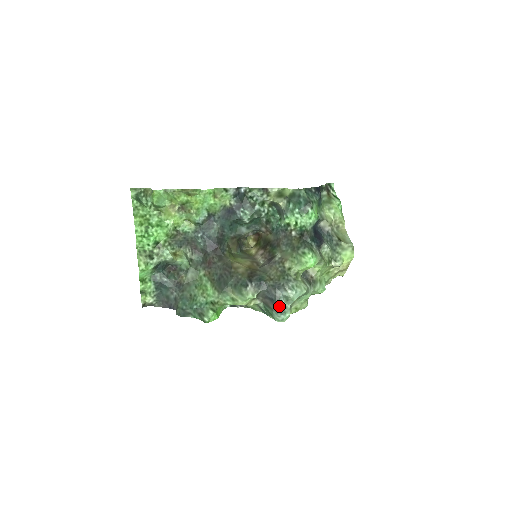
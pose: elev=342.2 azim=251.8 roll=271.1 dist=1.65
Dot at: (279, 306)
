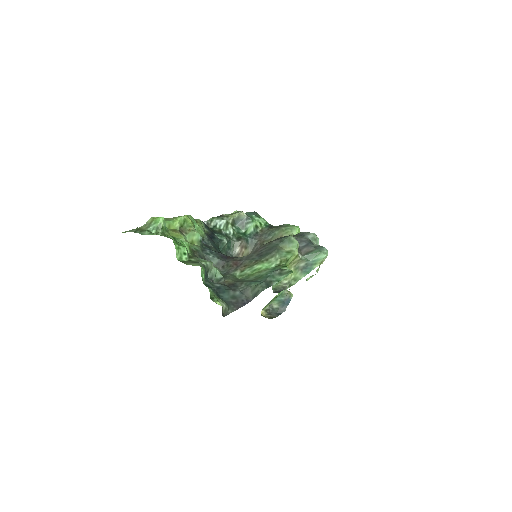
Dot at: (315, 246)
